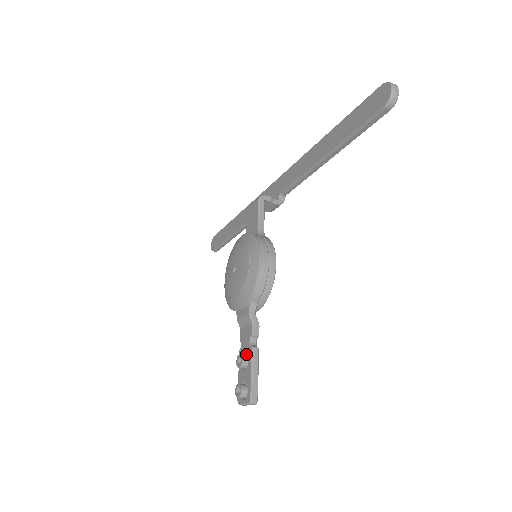
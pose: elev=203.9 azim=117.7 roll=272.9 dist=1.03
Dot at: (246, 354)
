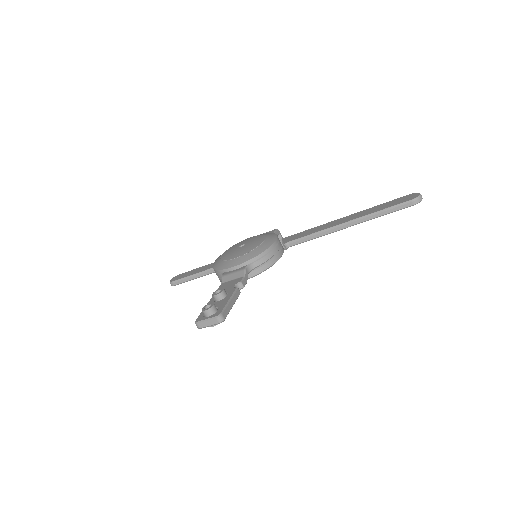
Dot at: occluded
